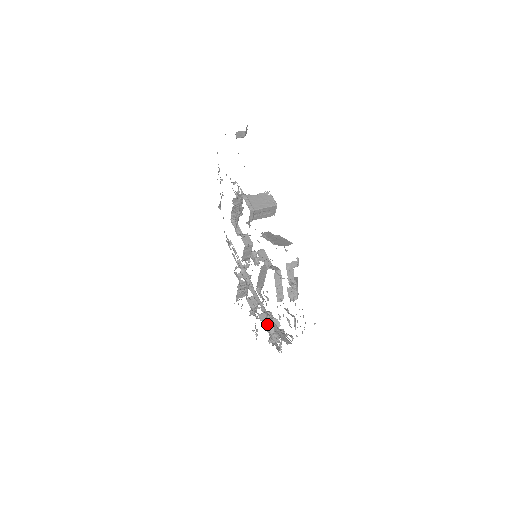
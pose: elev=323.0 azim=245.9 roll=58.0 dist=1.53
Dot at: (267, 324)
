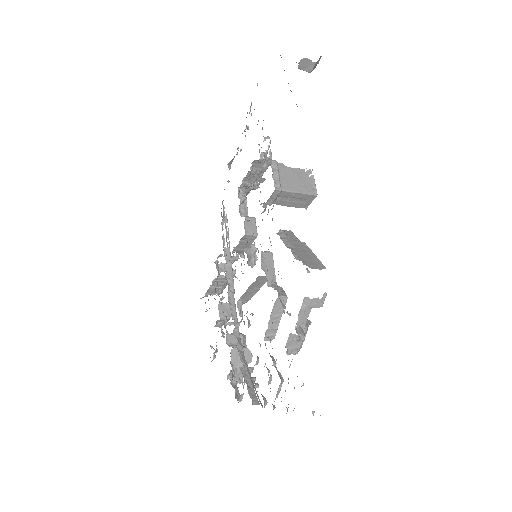
Dot at: (234, 353)
